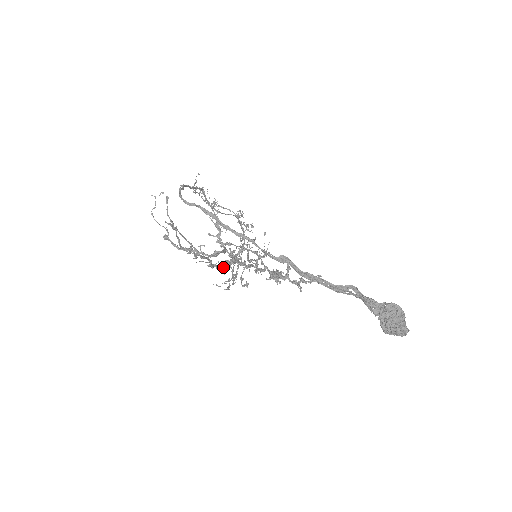
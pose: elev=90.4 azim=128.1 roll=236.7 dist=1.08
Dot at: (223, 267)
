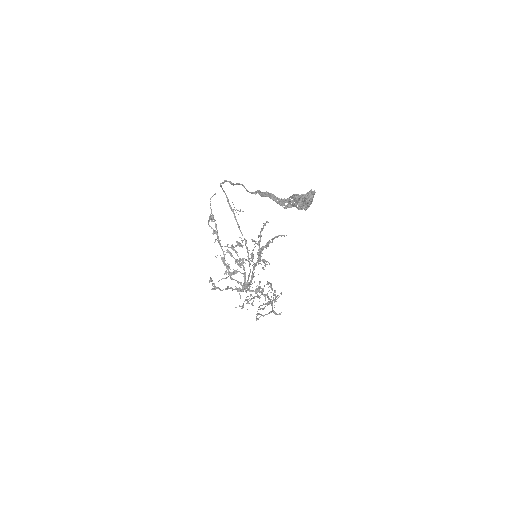
Dot at: (234, 279)
